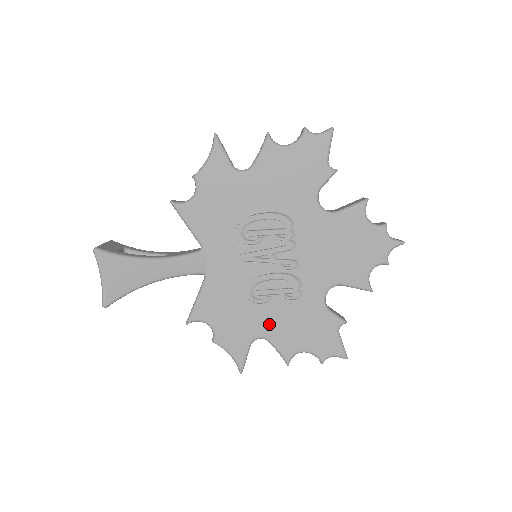
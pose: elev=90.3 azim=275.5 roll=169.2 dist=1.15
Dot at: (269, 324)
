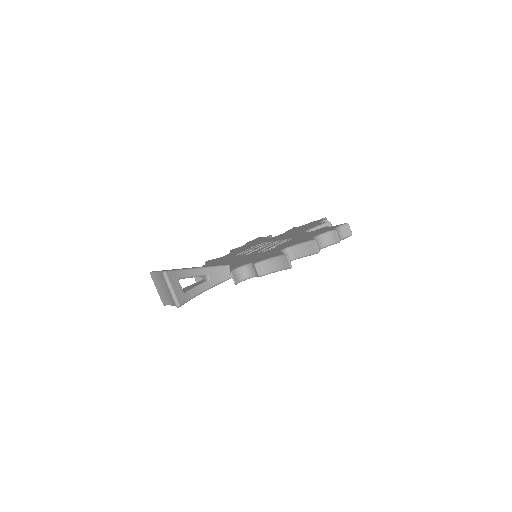
Dot at: (284, 246)
